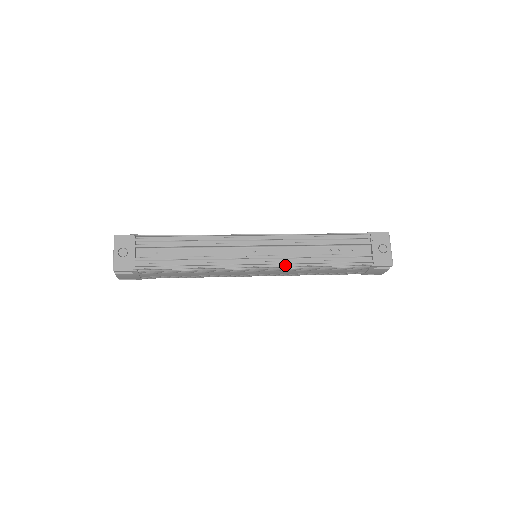
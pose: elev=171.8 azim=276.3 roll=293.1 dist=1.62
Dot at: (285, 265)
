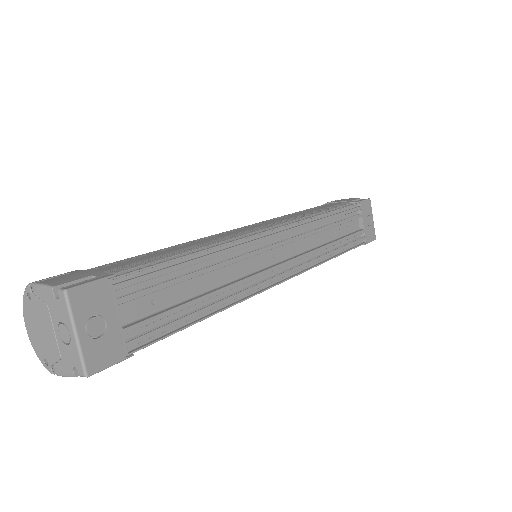
Dot at: (306, 267)
